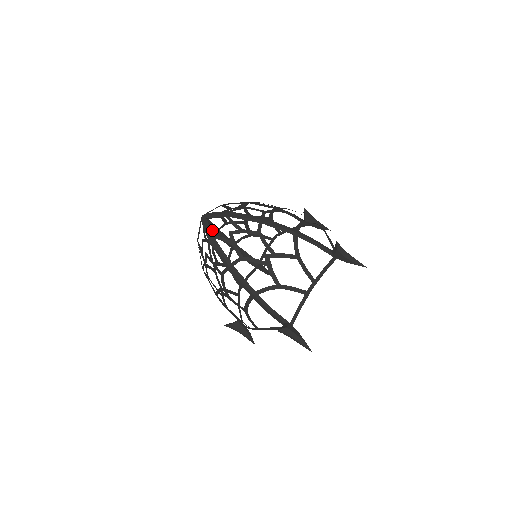
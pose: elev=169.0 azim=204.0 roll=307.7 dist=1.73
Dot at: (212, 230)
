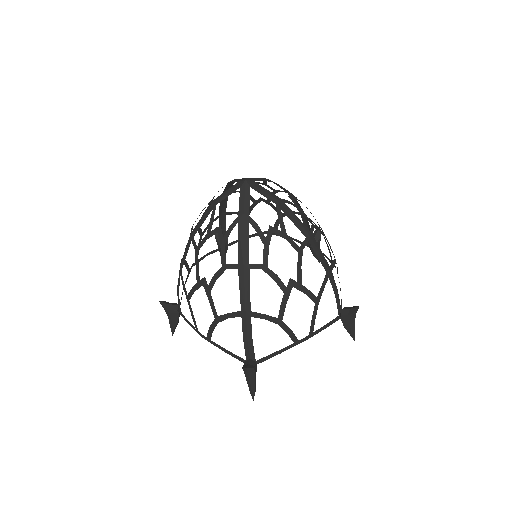
Dot at: (224, 190)
